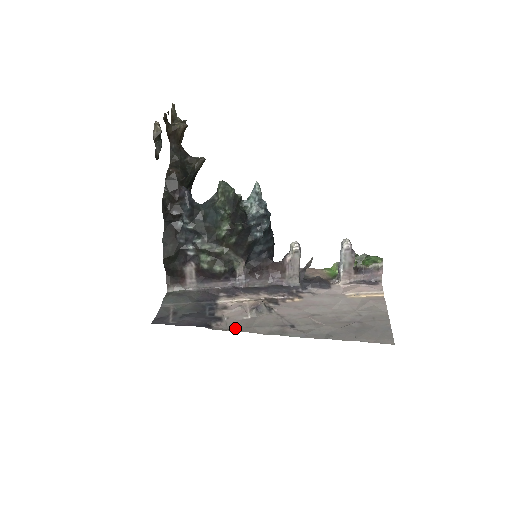
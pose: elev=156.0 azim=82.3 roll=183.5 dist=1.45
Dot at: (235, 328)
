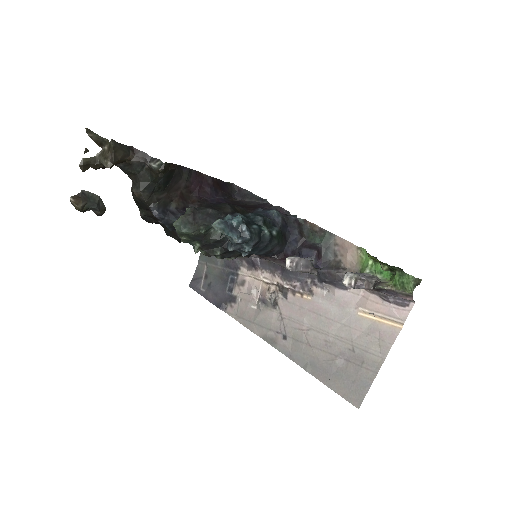
Dot at: (241, 318)
